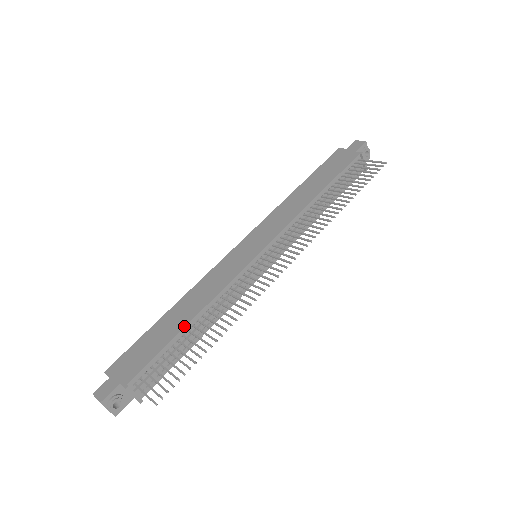
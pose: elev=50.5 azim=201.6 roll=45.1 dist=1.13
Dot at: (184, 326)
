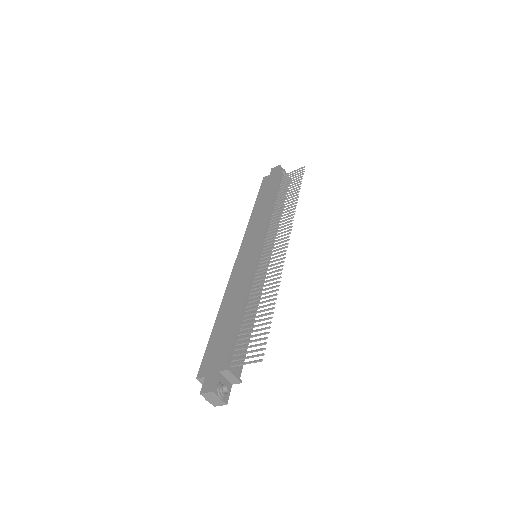
Dot at: (241, 312)
